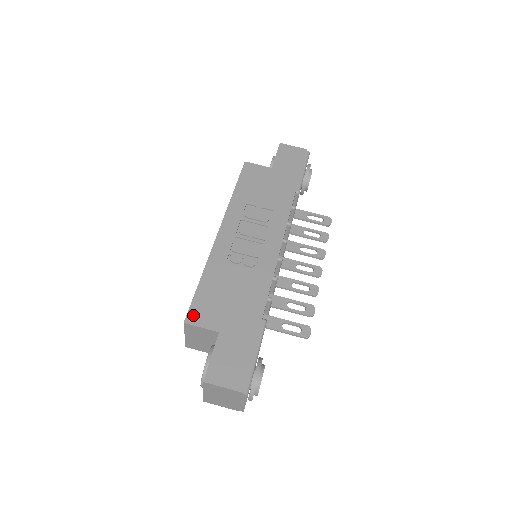
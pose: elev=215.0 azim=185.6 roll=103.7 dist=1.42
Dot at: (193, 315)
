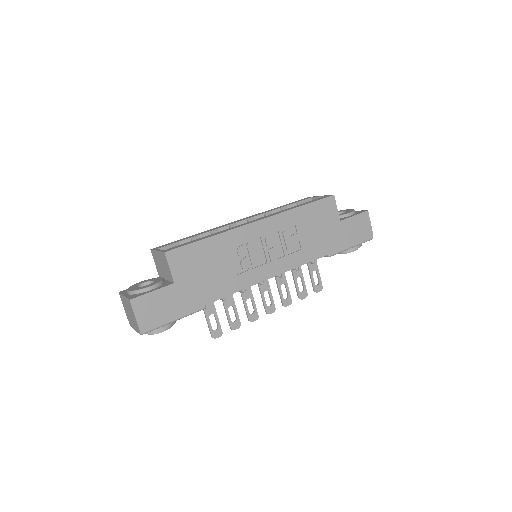
Dot at: (175, 254)
